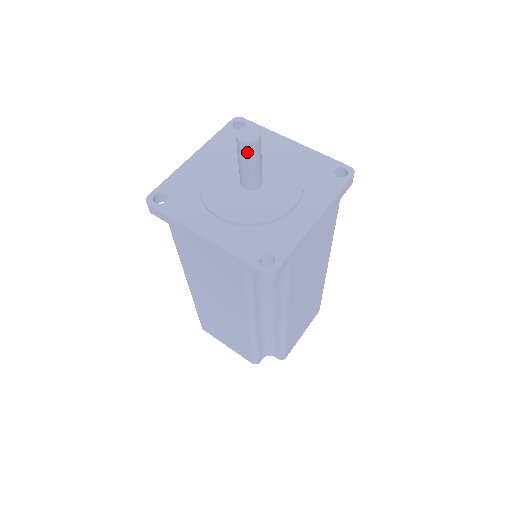
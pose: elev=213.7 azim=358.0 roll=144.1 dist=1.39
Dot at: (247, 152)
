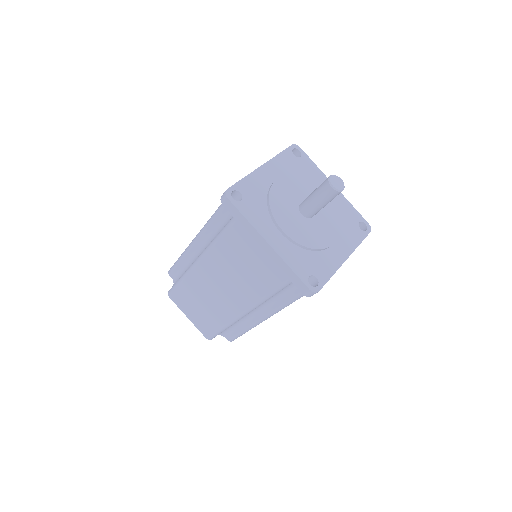
Dot at: (330, 195)
